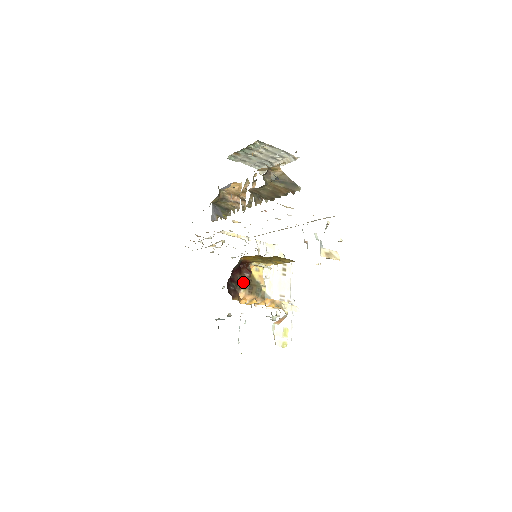
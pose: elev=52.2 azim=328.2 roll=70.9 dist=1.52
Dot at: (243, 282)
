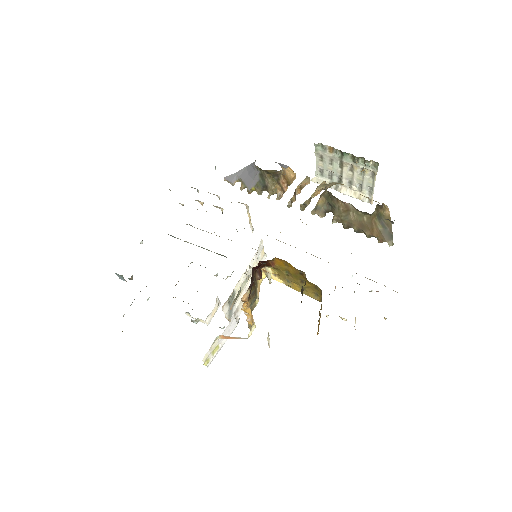
Dot at: (254, 283)
